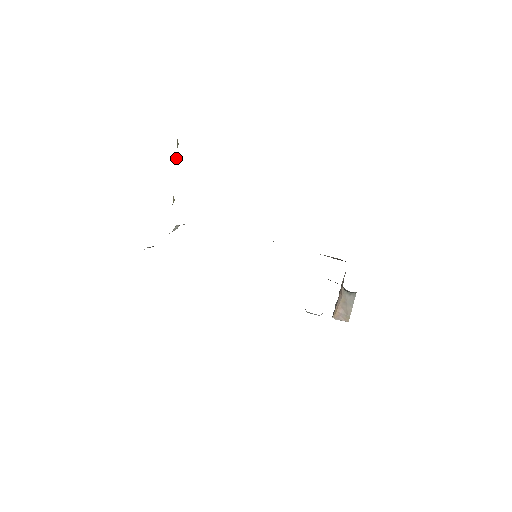
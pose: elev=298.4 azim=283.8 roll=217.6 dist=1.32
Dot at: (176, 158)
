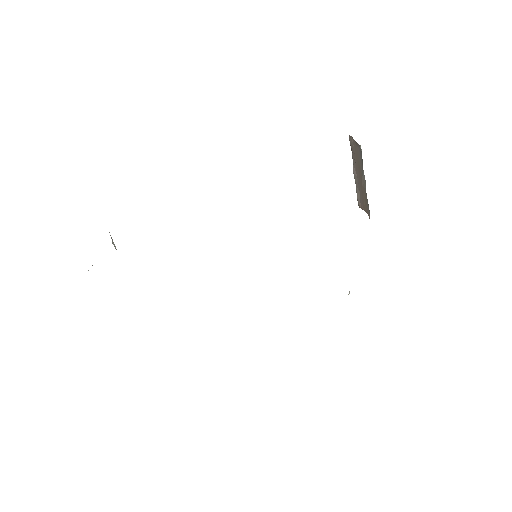
Dot at: occluded
